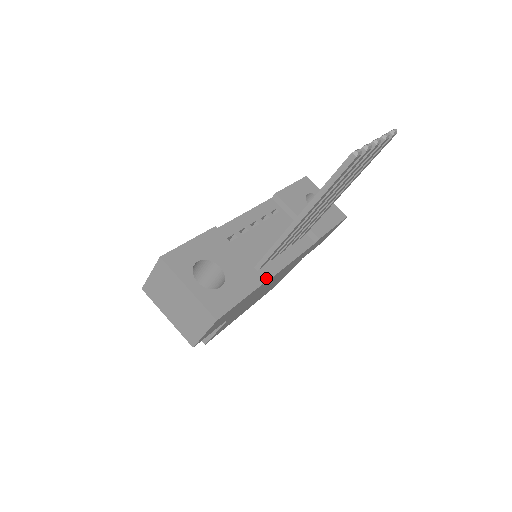
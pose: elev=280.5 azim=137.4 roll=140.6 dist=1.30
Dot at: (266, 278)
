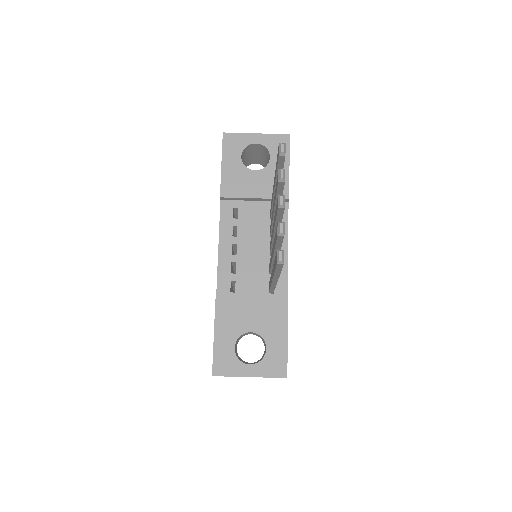
Dot at: (284, 292)
